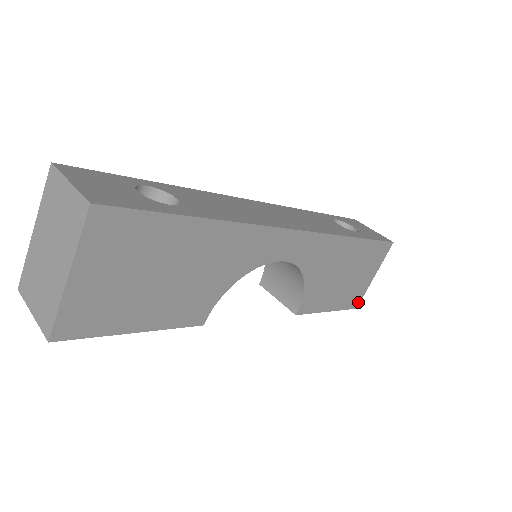
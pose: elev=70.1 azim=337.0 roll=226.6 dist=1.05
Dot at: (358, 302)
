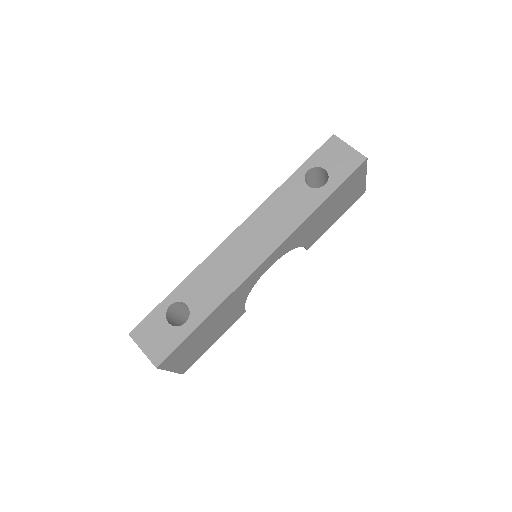
Dot at: (363, 191)
